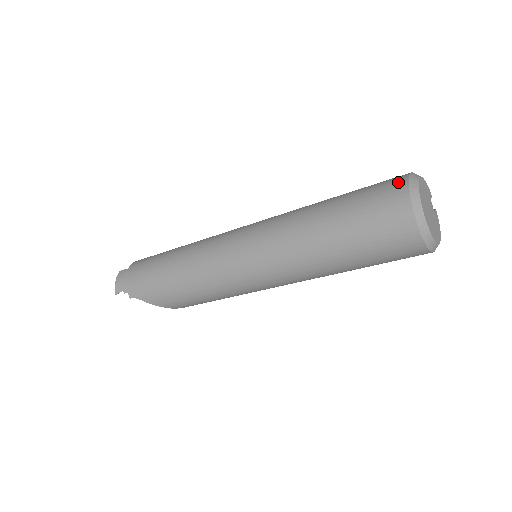
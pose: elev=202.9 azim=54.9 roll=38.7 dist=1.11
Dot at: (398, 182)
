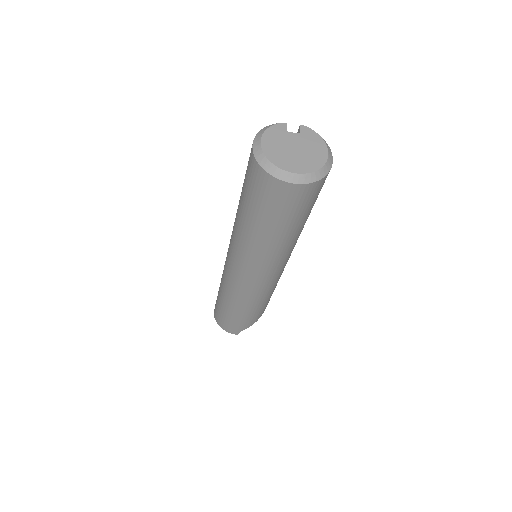
Dot at: (253, 167)
